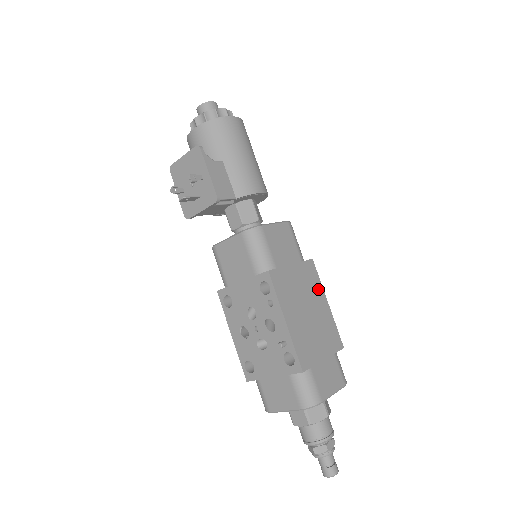
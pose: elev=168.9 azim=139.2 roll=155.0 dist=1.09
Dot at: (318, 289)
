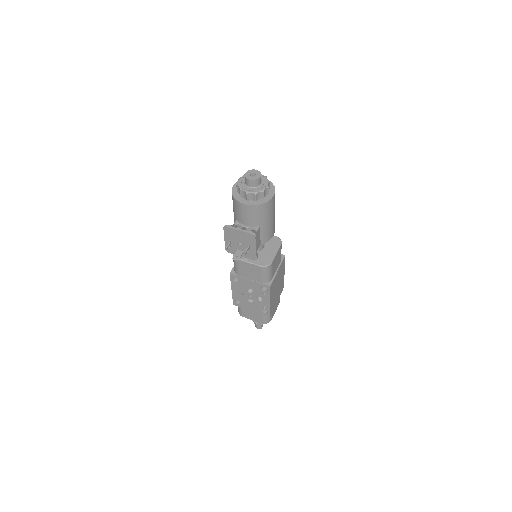
Dot at: (283, 270)
